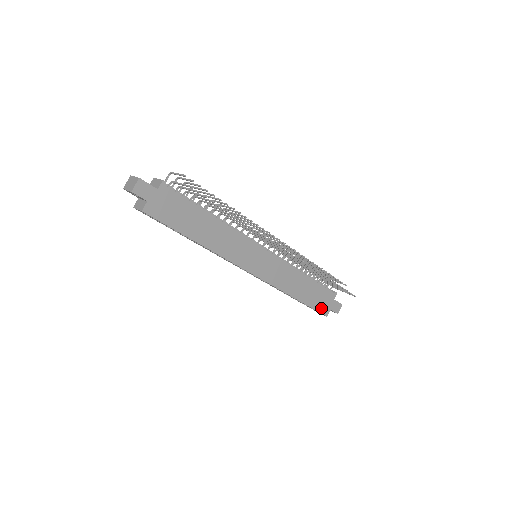
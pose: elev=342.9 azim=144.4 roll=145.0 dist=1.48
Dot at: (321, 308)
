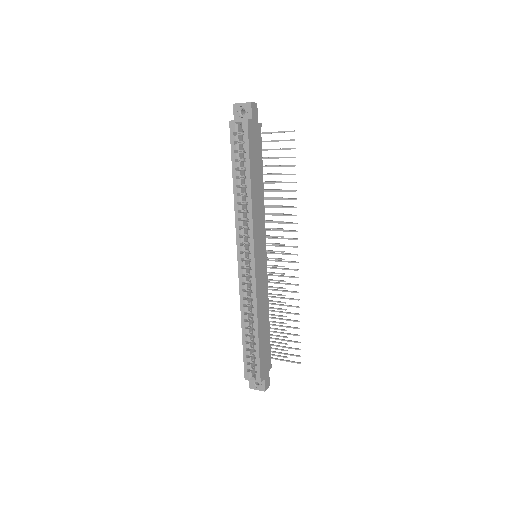
Dot at: (262, 367)
